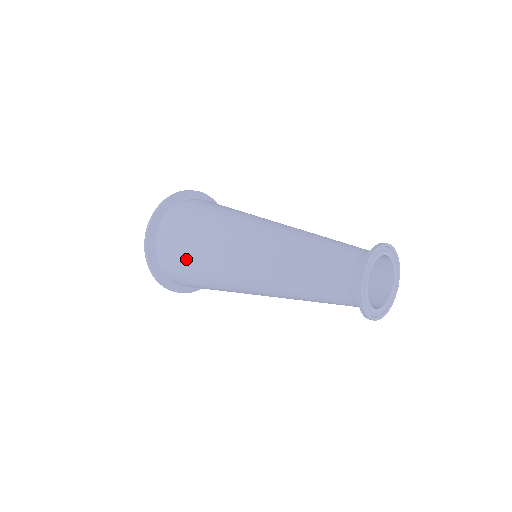
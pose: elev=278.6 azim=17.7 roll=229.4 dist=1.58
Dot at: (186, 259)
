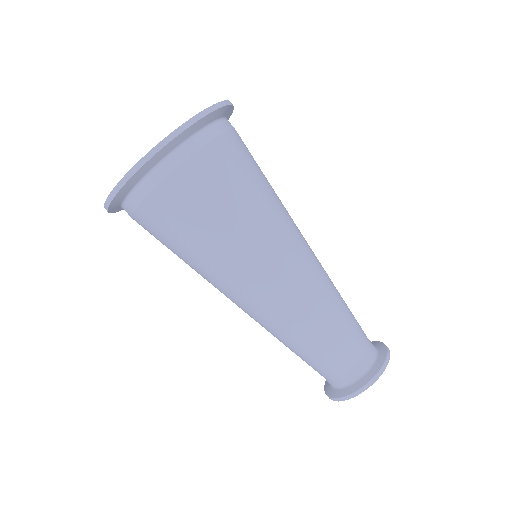
Dot at: (180, 235)
